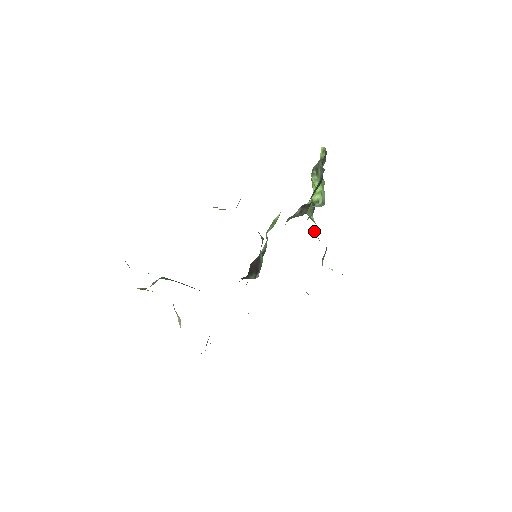
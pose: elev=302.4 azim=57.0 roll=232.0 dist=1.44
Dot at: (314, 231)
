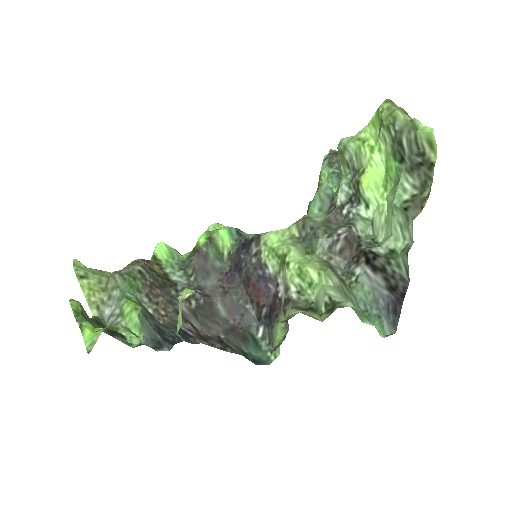
Dot at: occluded
